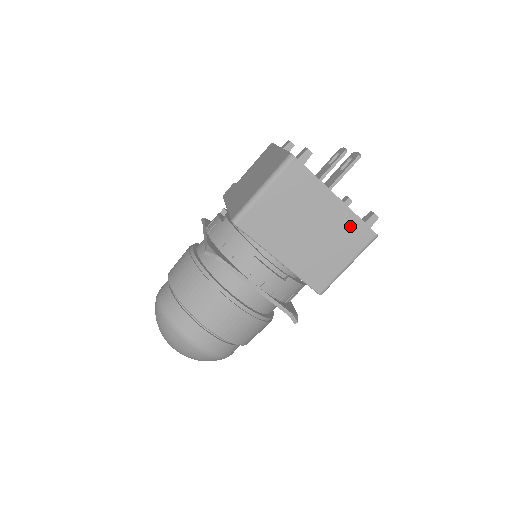
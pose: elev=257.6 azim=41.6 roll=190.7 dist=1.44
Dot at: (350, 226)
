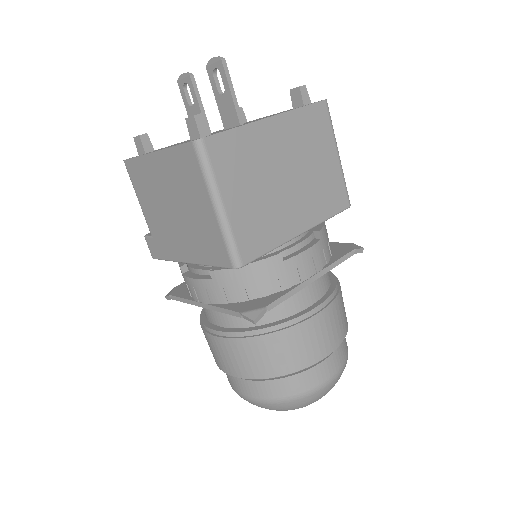
Dot at: (305, 124)
